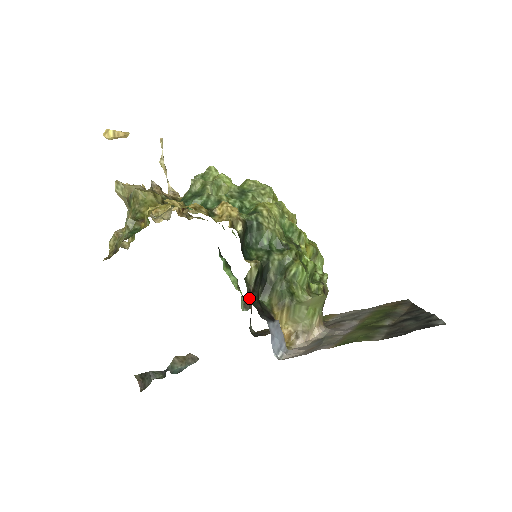
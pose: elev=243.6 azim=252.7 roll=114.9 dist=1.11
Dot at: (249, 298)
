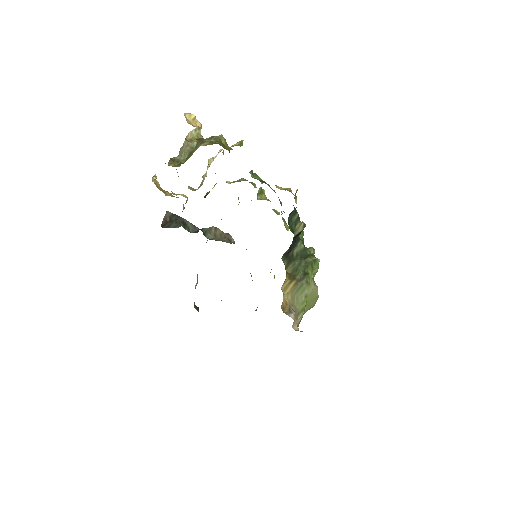
Dot at: occluded
